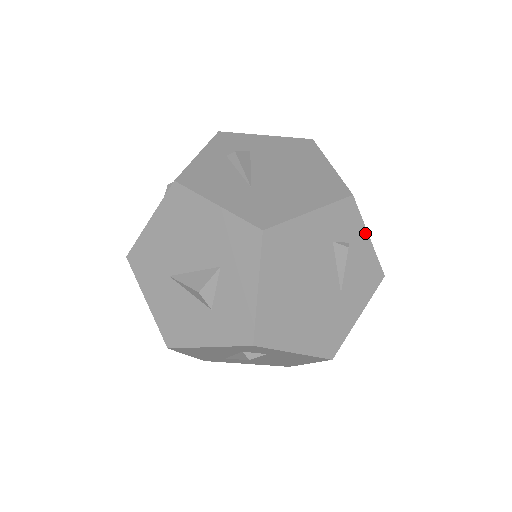
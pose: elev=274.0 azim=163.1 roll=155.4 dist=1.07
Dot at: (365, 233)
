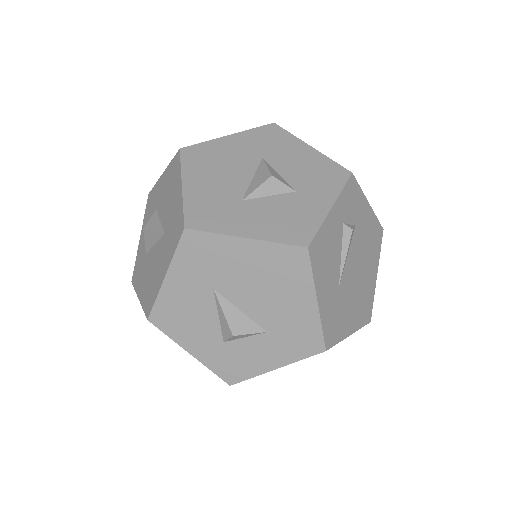
Dot at: occluded
